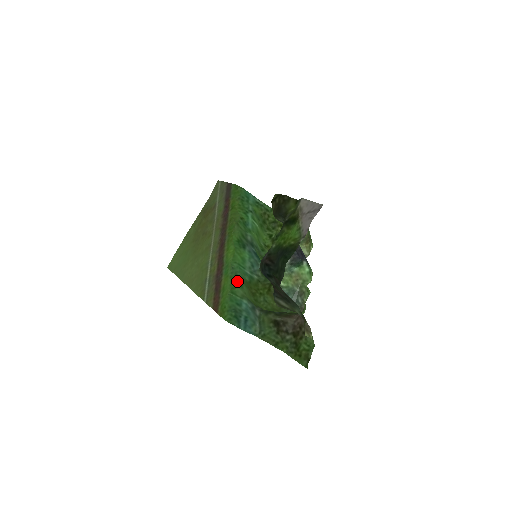
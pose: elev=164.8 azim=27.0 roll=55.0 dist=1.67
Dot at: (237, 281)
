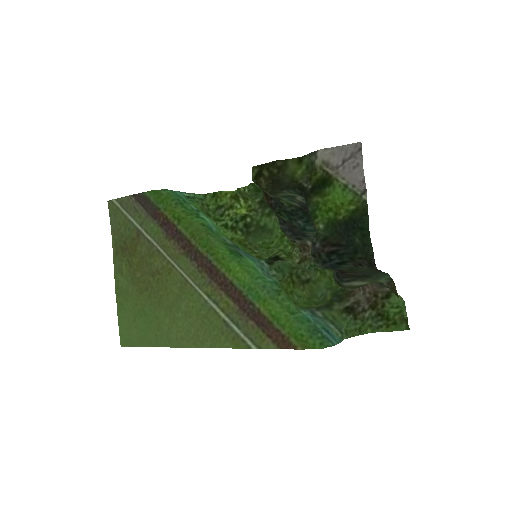
Dot at: (283, 297)
